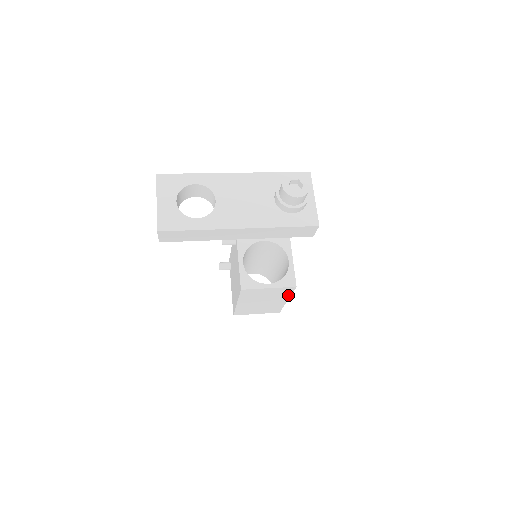
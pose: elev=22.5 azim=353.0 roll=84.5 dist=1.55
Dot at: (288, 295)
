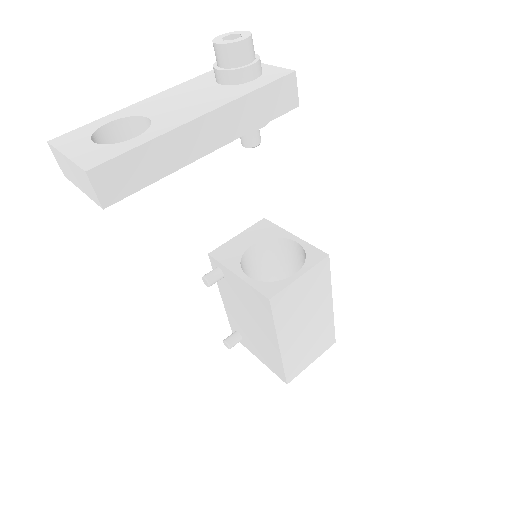
Dot at: (328, 286)
